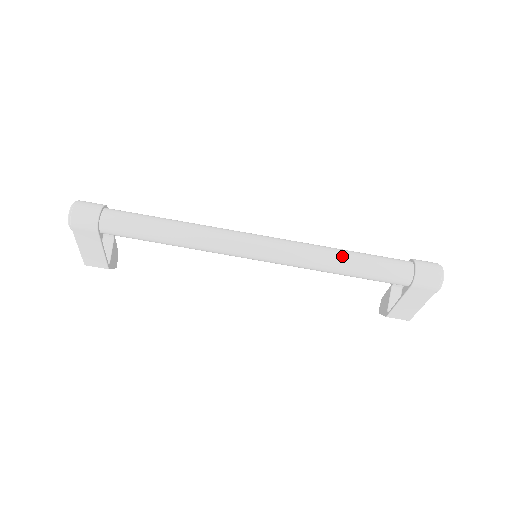
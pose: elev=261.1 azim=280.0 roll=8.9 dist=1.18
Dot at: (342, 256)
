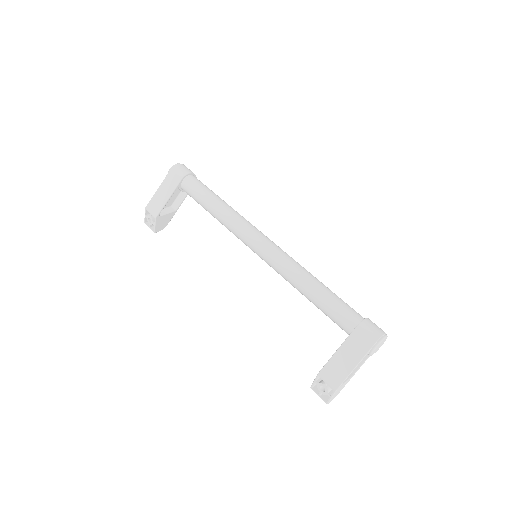
Dot at: (316, 279)
